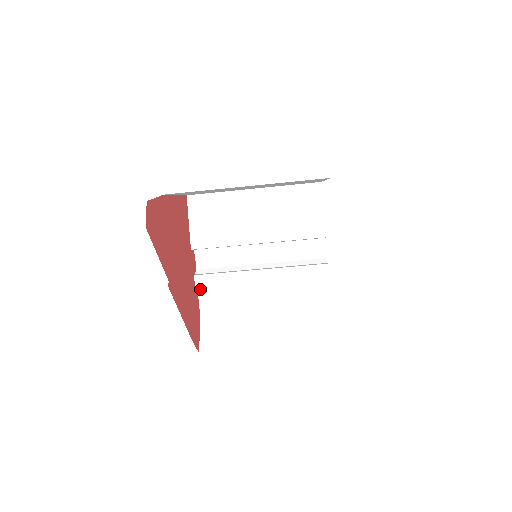
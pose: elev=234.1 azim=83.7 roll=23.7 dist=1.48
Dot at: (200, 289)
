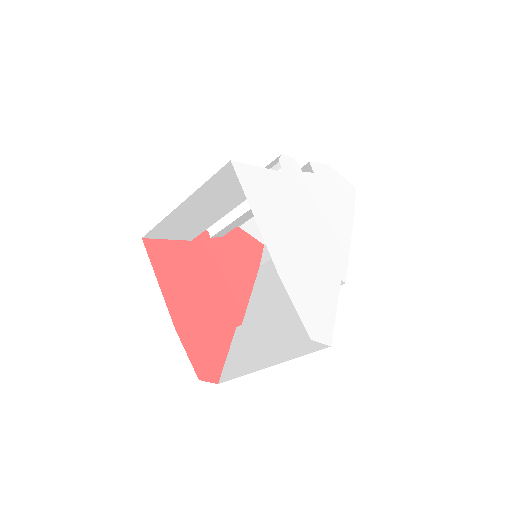
Dot at: (223, 235)
